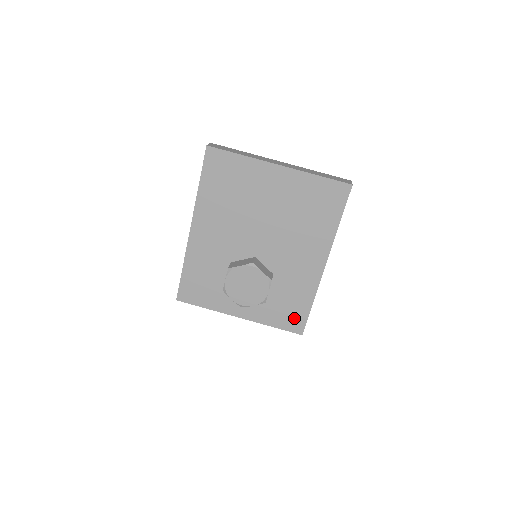
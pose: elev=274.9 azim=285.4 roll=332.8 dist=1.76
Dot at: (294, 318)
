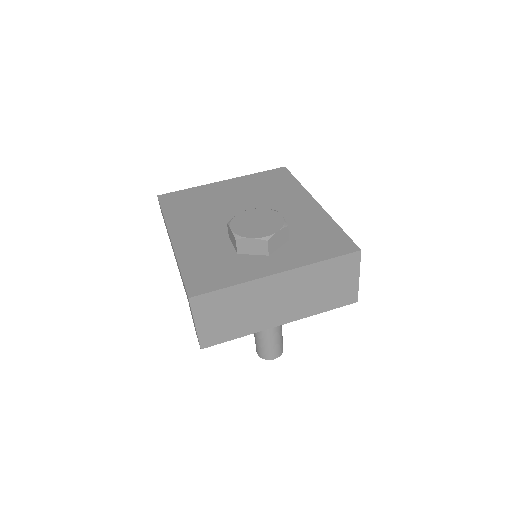
Dot at: (335, 243)
